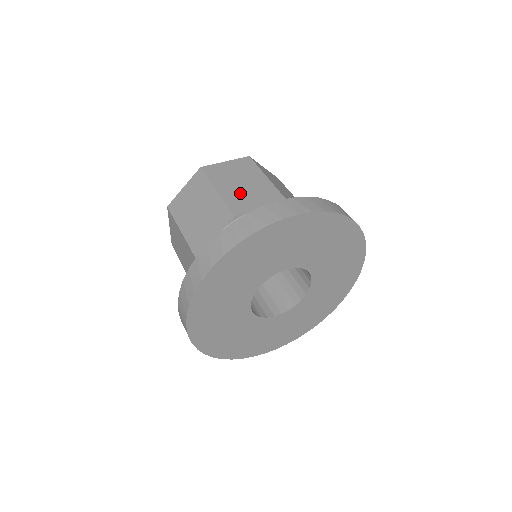
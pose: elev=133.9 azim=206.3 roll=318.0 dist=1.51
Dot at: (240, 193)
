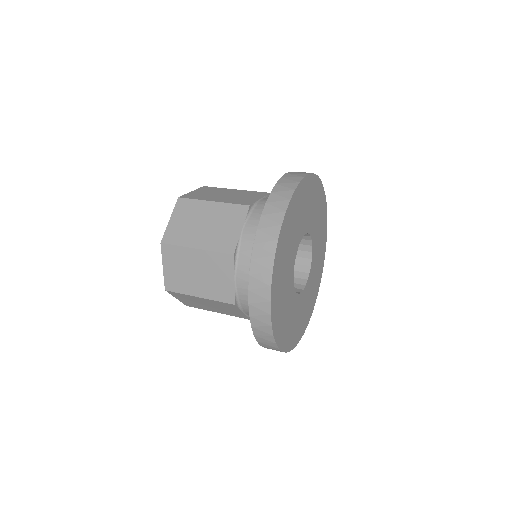
Dot at: (232, 198)
